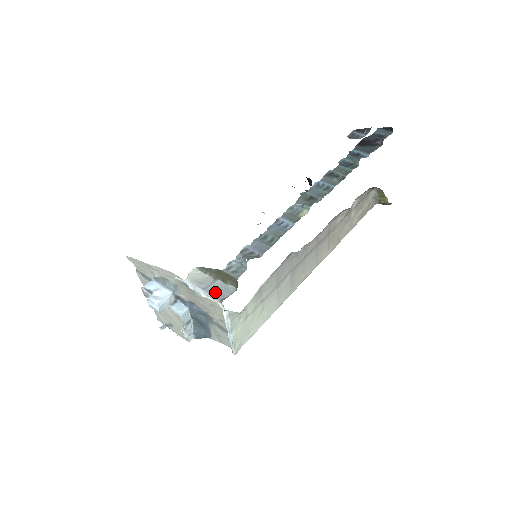
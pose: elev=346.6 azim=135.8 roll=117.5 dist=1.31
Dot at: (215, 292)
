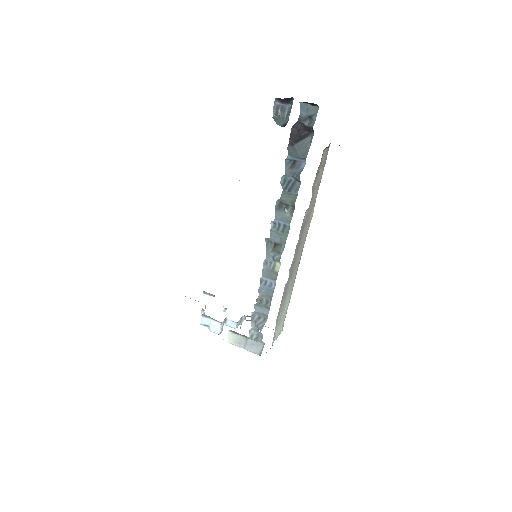
Dot at: (252, 348)
